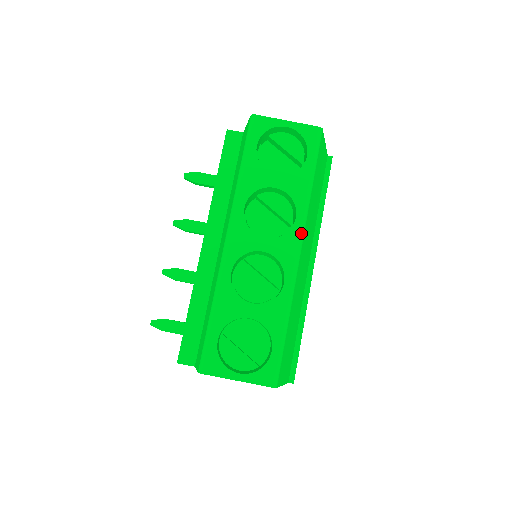
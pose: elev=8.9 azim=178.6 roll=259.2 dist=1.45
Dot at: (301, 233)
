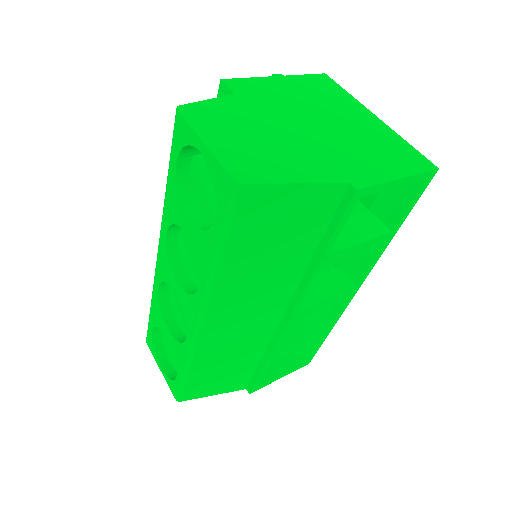
Dot at: (201, 307)
